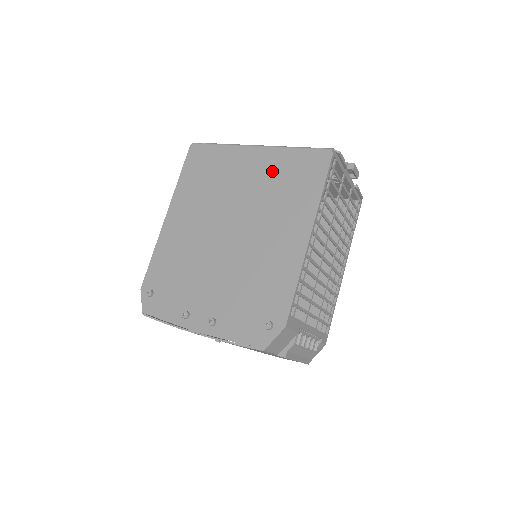
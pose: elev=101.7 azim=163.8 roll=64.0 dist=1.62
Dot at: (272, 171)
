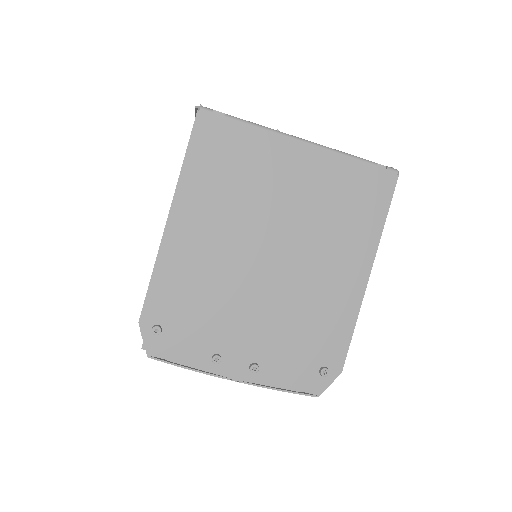
Dot at: (325, 183)
